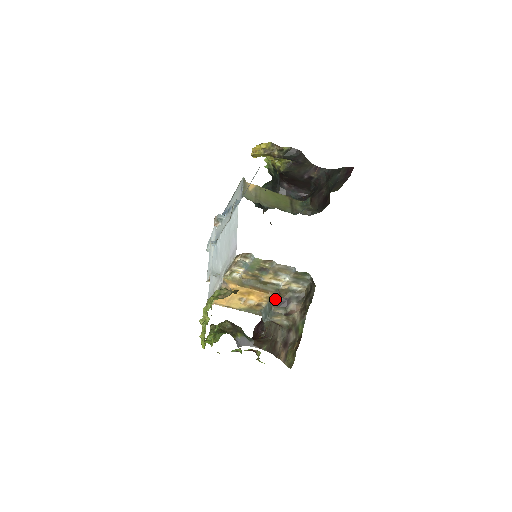
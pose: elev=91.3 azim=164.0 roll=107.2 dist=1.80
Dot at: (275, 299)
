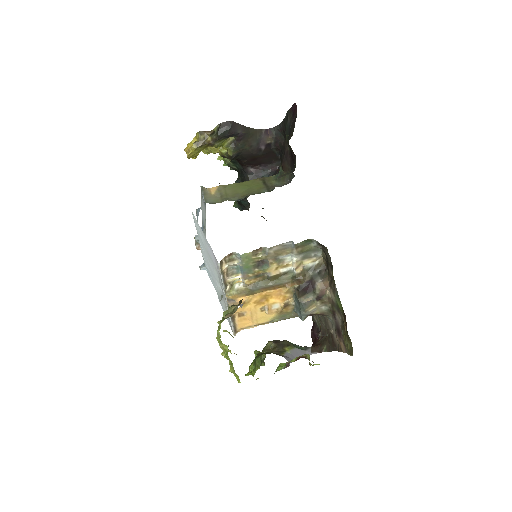
Dot at: (297, 288)
